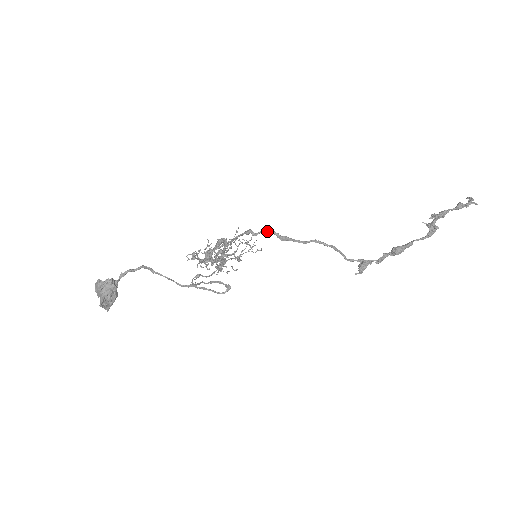
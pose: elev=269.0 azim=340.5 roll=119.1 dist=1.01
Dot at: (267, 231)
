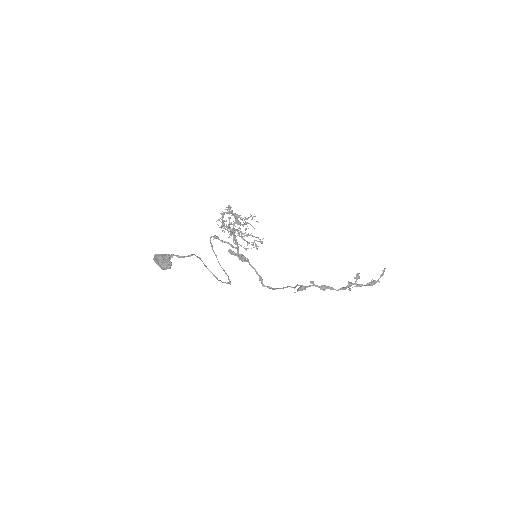
Dot at: (270, 288)
